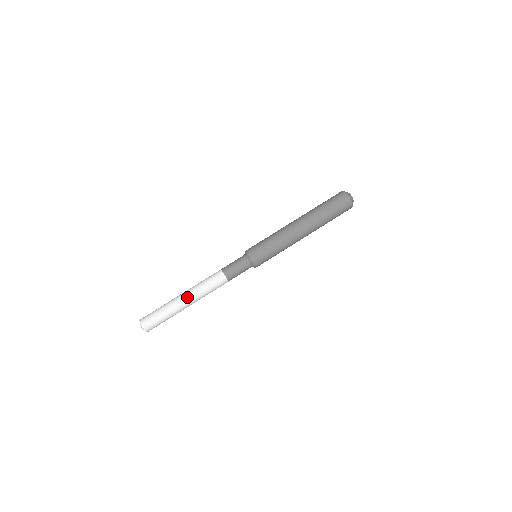
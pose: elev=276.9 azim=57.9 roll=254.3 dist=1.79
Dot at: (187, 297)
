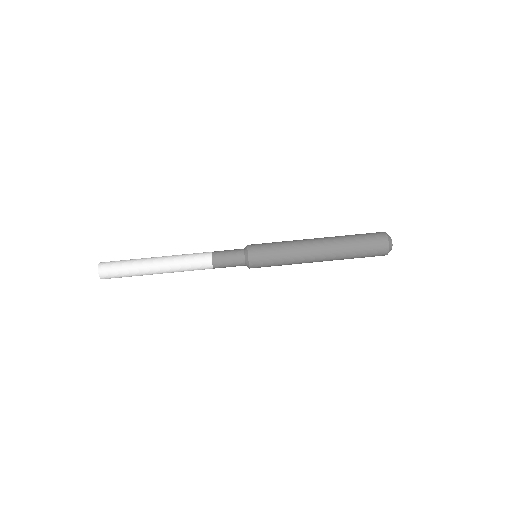
Dot at: (161, 264)
